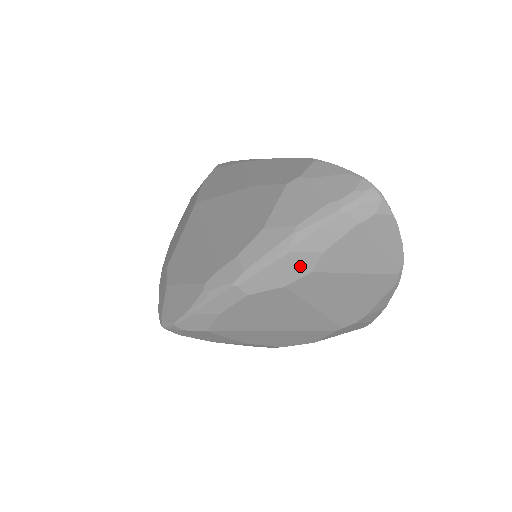
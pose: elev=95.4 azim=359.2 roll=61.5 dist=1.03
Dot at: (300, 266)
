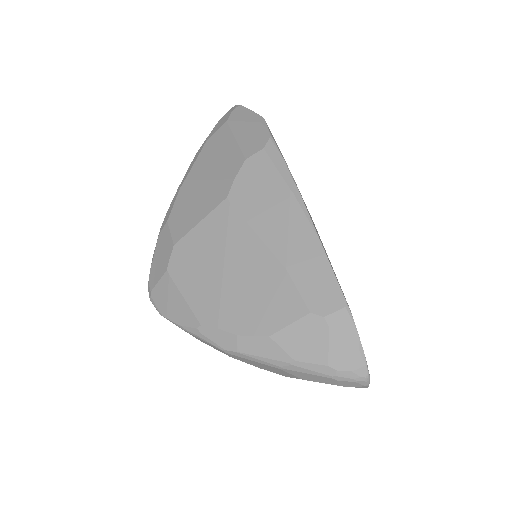
Dot at: (280, 372)
